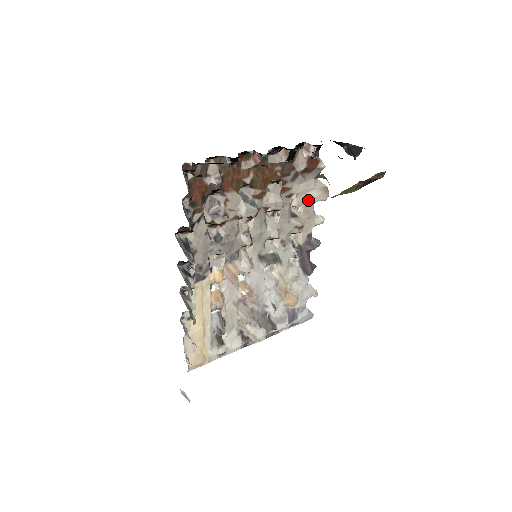
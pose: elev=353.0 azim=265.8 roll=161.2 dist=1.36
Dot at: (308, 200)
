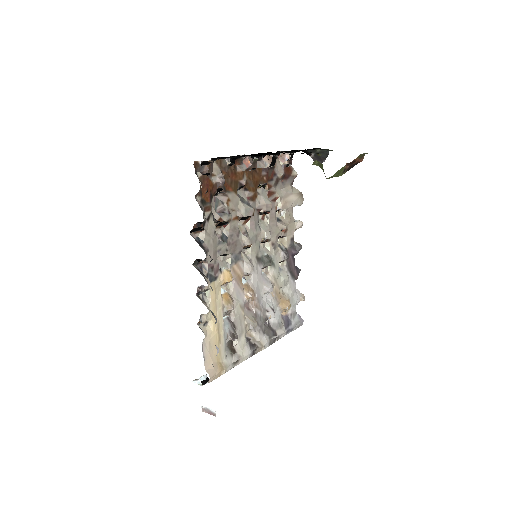
Dot at: (289, 204)
